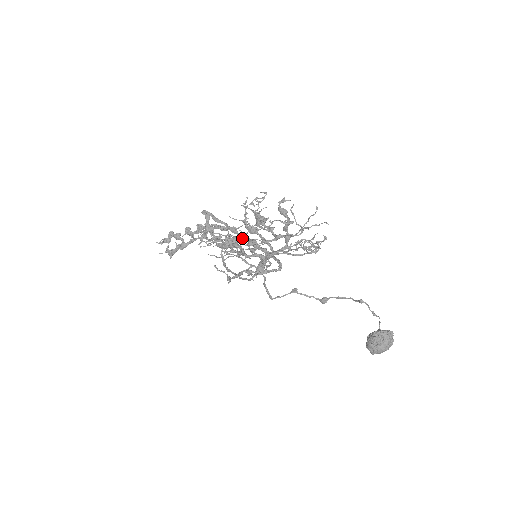
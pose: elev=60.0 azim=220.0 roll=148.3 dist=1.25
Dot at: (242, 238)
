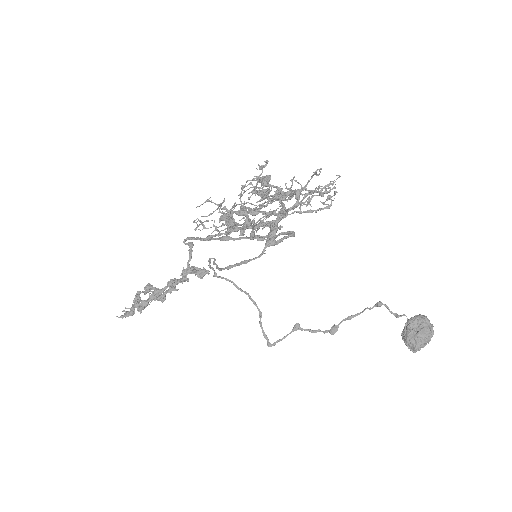
Dot at: (251, 192)
